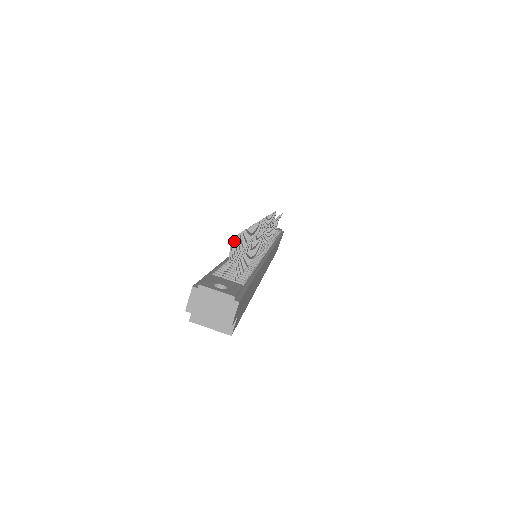
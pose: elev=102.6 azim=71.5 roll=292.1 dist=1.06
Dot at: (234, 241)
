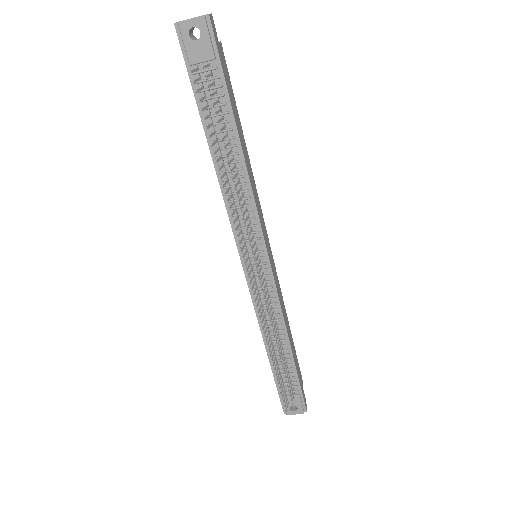
Dot at: occluded
